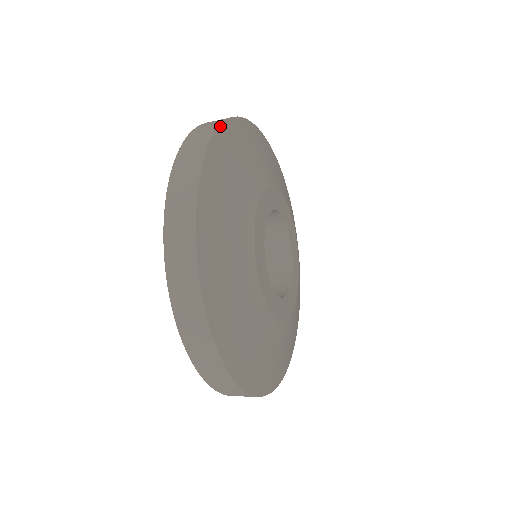
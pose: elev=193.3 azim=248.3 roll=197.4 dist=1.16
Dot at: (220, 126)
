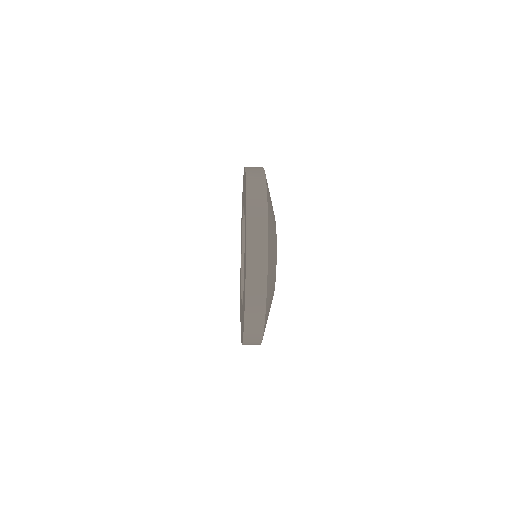
Dot at: occluded
